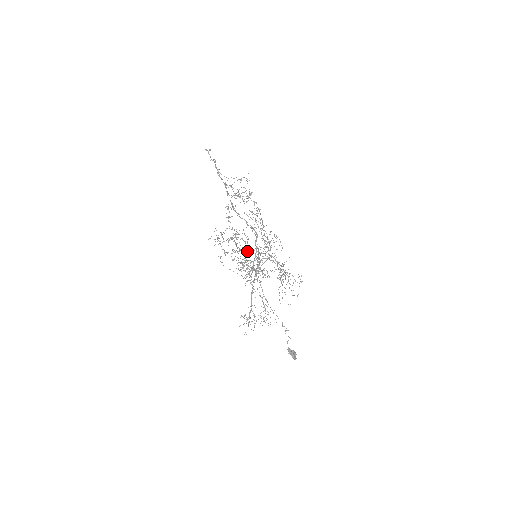
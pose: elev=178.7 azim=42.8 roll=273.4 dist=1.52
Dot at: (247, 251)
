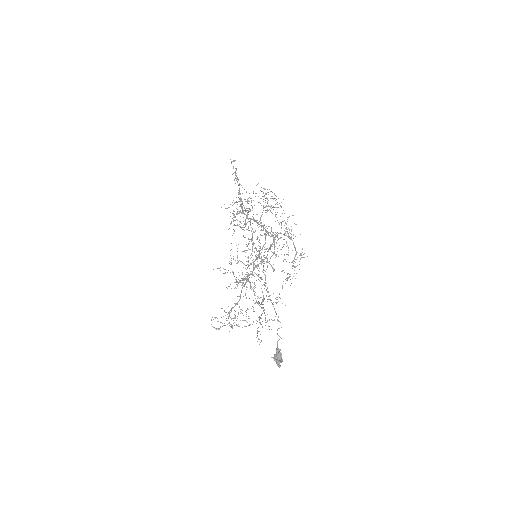
Dot at: occluded
